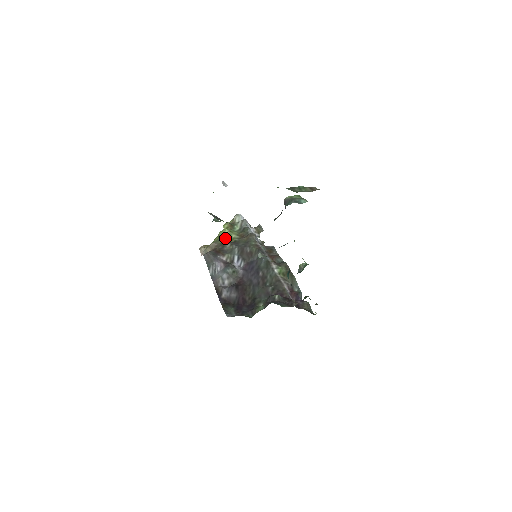
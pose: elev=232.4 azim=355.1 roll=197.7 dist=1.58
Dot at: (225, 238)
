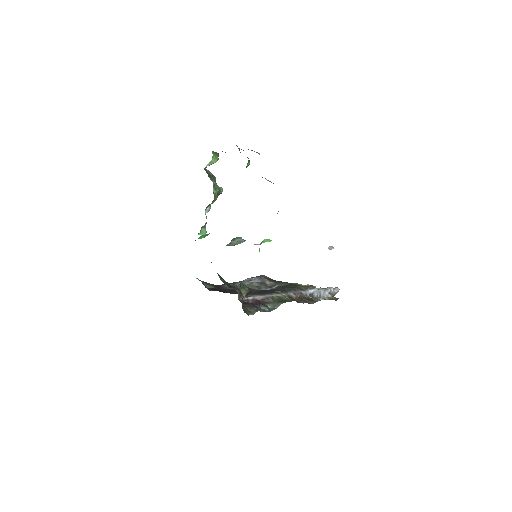
Dot at: (295, 283)
